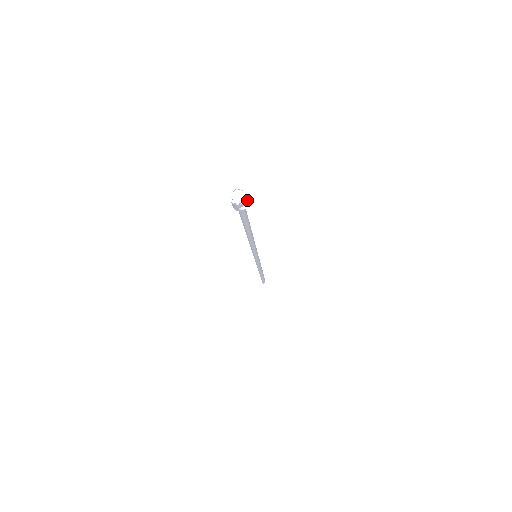
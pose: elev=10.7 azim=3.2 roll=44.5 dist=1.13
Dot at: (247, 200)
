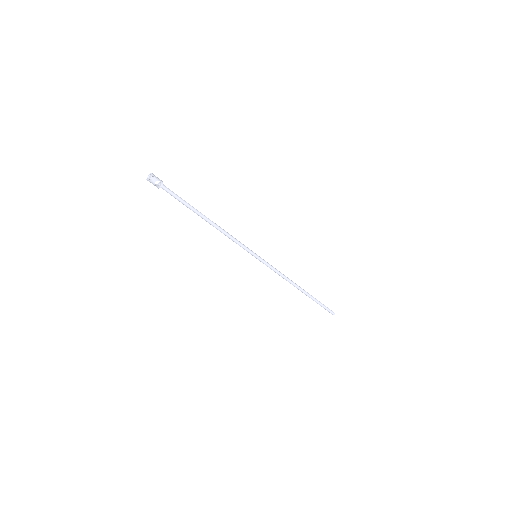
Dot at: (158, 180)
